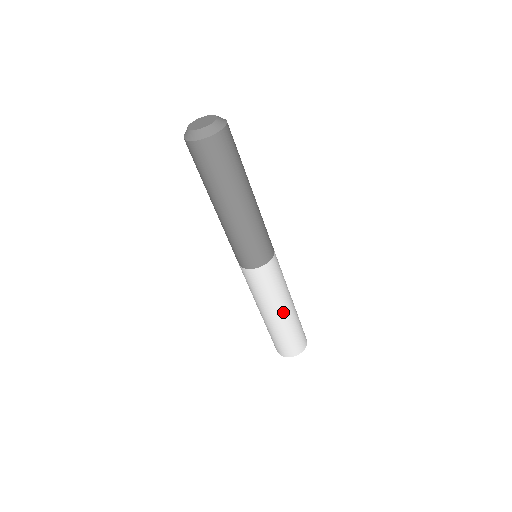
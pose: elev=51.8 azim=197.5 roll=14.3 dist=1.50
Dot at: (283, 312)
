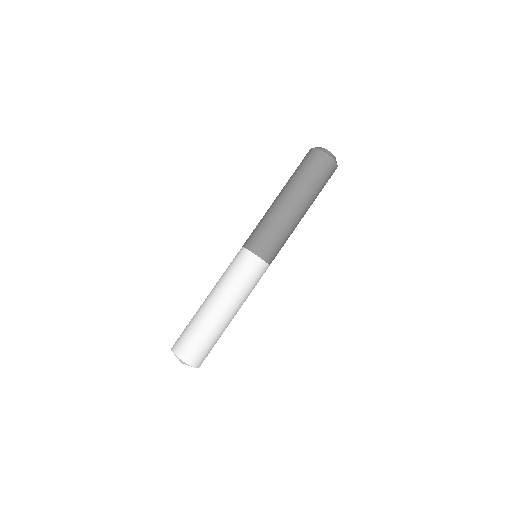
Dot at: (219, 305)
